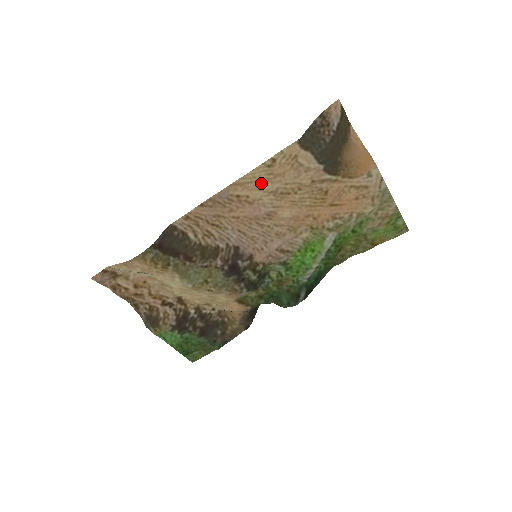
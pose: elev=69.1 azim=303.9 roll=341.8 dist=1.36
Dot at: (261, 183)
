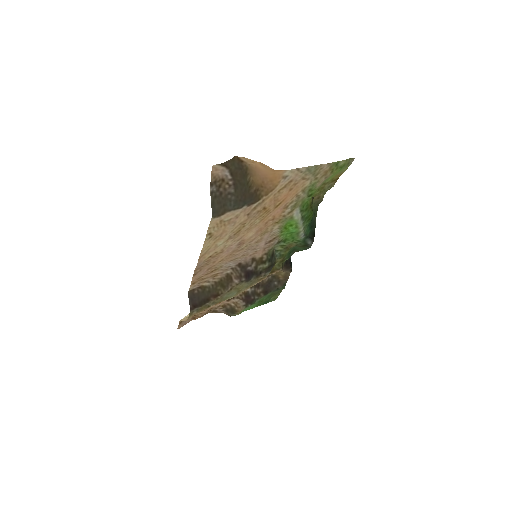
Dot at: (216, 244)
